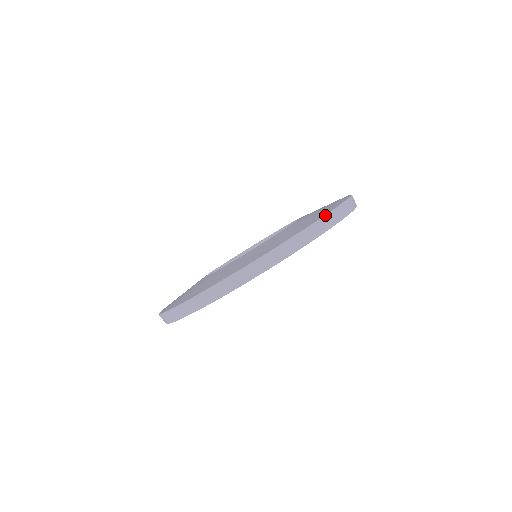
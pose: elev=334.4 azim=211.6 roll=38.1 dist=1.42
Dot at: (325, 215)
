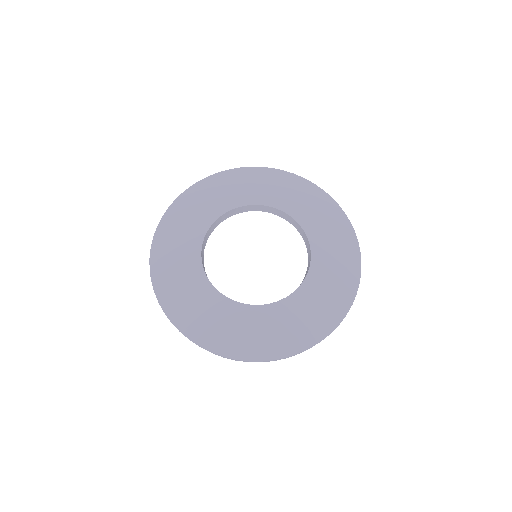
Dot at: (296, 354)
